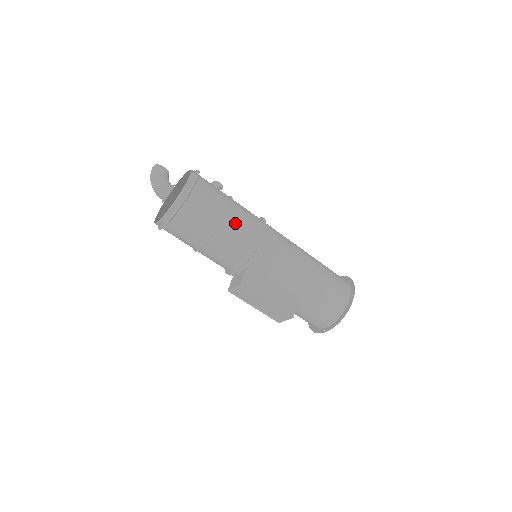
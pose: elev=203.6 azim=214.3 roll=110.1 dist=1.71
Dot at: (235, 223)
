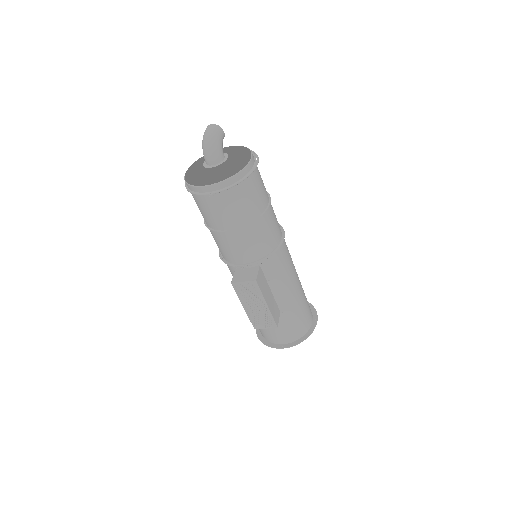
Dot at: (270, 218)
